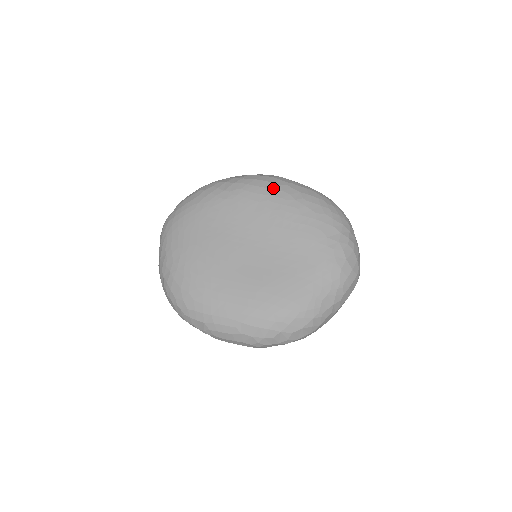
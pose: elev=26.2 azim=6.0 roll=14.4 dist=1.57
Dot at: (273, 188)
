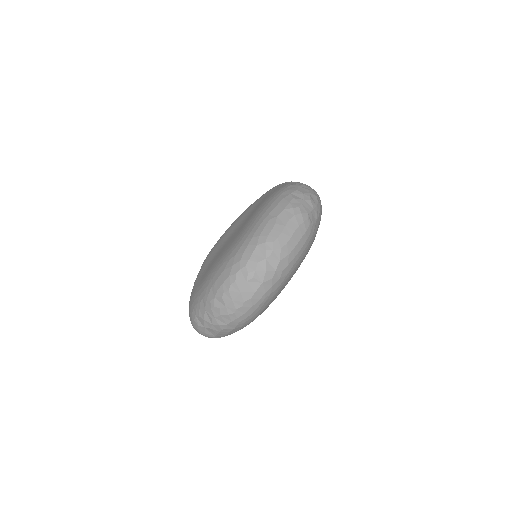
Dot at: occluded
